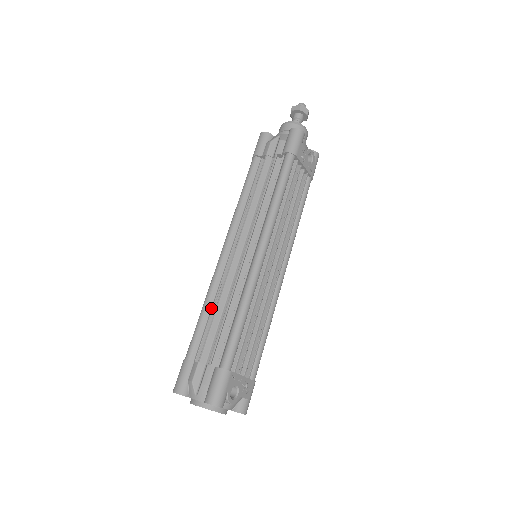
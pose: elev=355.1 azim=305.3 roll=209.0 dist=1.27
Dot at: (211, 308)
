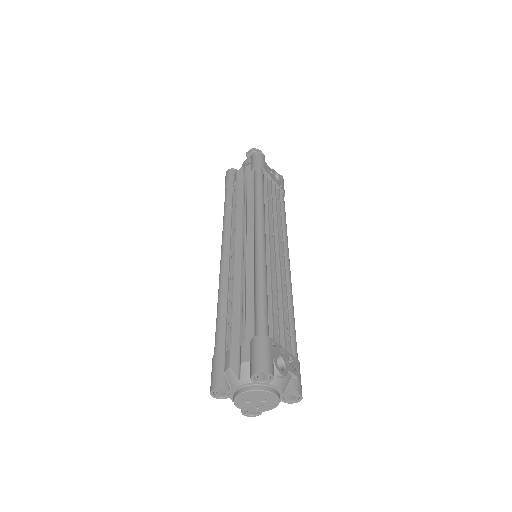
Dot at: (227, 303)
